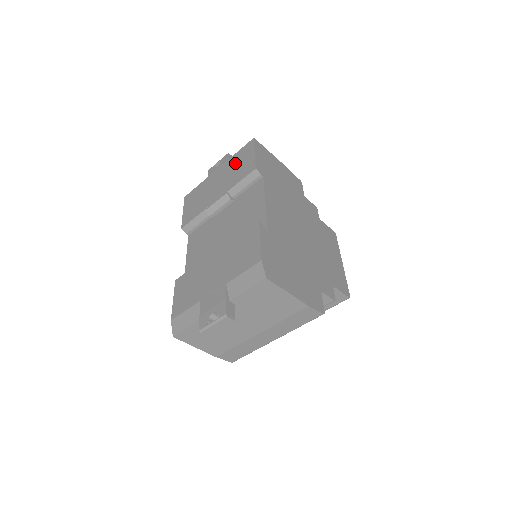
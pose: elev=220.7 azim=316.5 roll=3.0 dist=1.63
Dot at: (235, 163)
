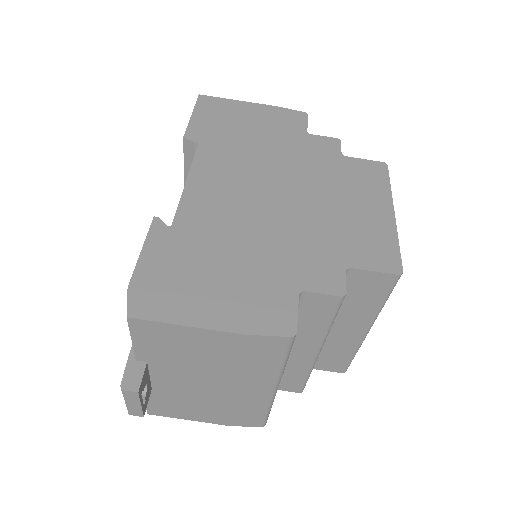
Dot at: occluded
